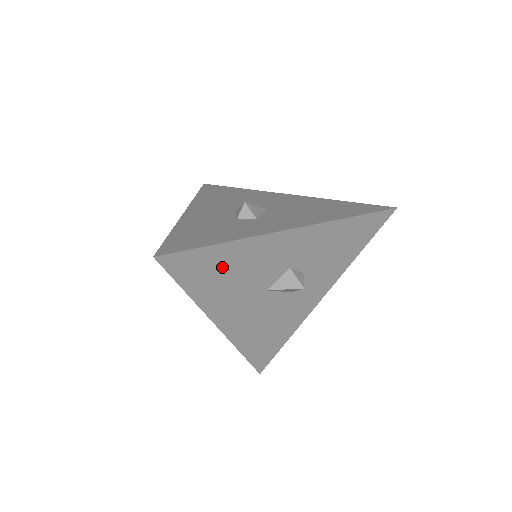
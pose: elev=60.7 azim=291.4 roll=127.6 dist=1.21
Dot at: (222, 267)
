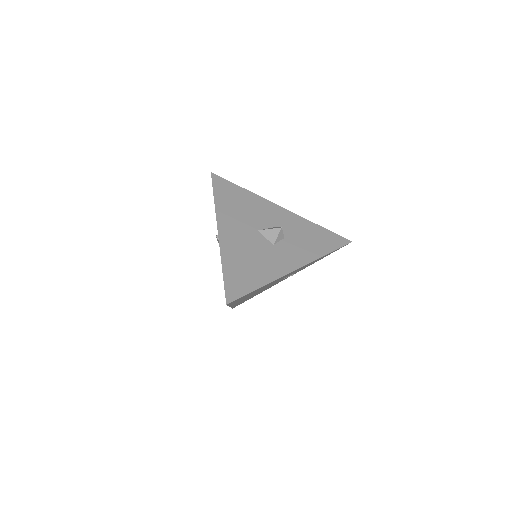
Dot at: (238, 198)
